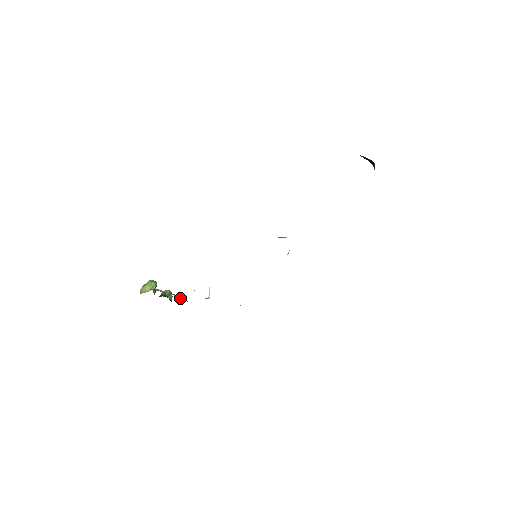
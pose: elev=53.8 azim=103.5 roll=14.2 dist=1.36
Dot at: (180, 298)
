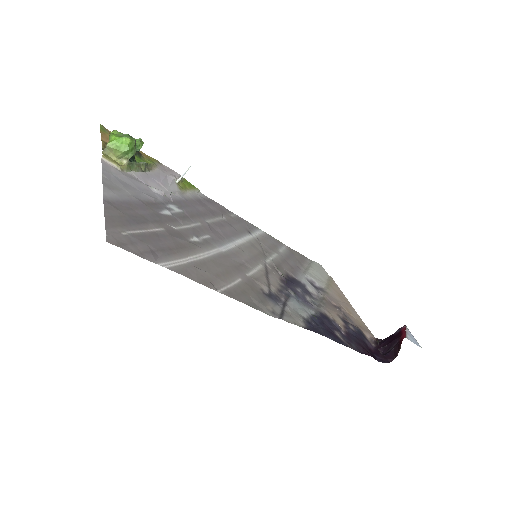
Dot at: (148, 166)
